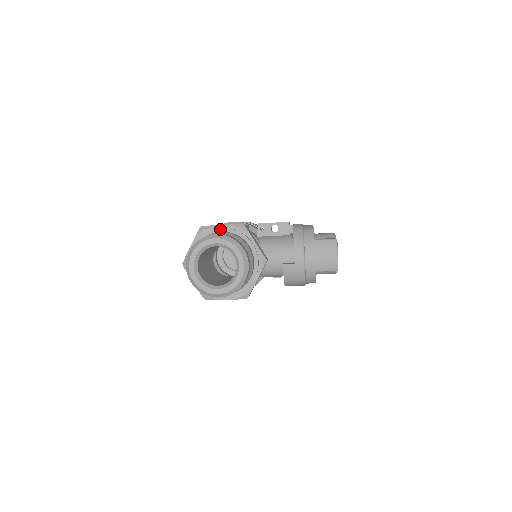
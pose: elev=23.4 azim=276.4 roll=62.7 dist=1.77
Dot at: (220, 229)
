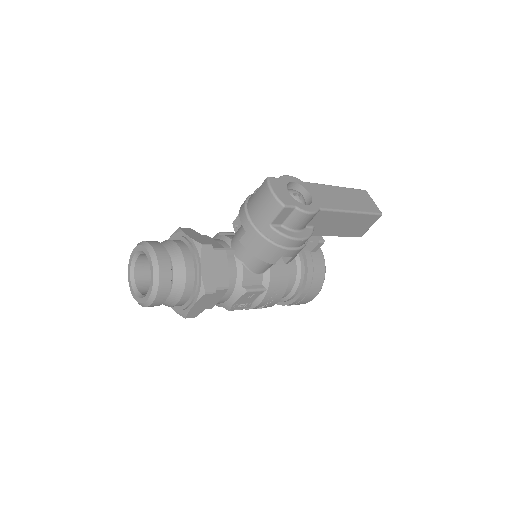
Dot at: occluded
